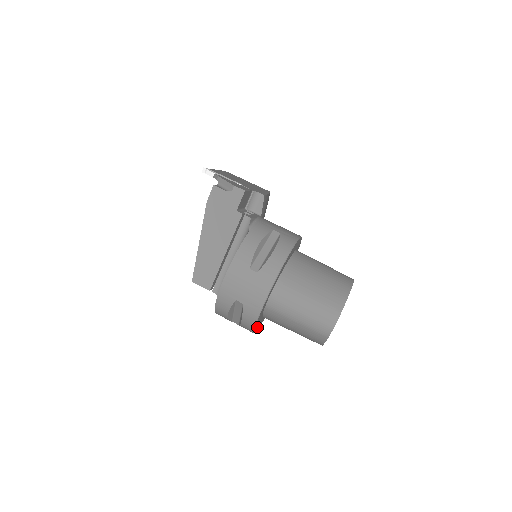
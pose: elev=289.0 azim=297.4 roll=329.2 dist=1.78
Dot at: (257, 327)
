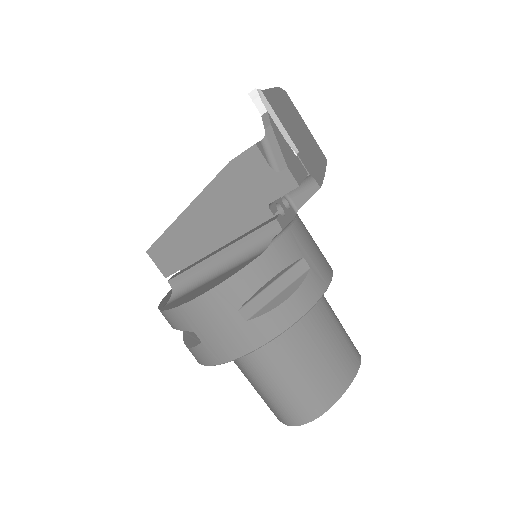
Dot at: occluded
